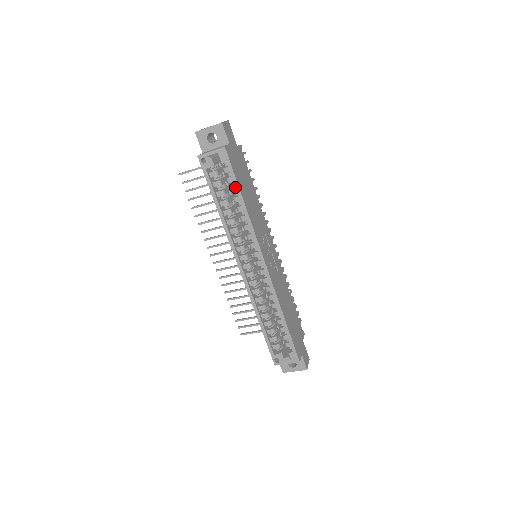
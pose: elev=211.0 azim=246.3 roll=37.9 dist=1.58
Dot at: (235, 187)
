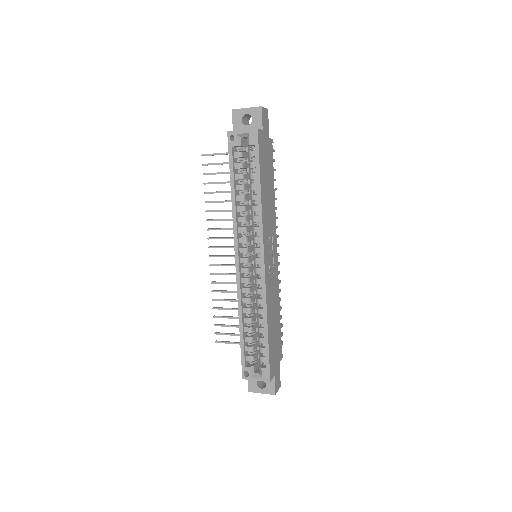
Dot at: (256, 173)
